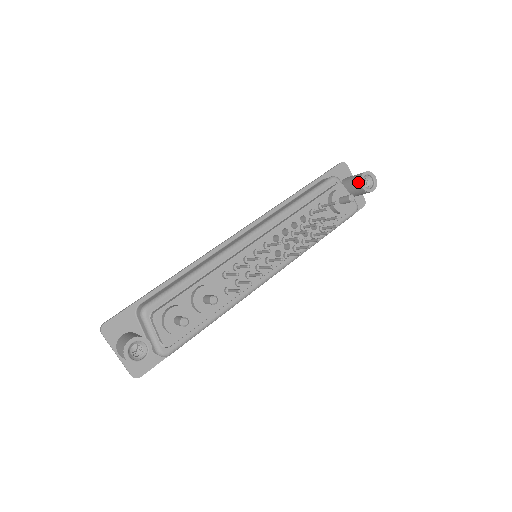
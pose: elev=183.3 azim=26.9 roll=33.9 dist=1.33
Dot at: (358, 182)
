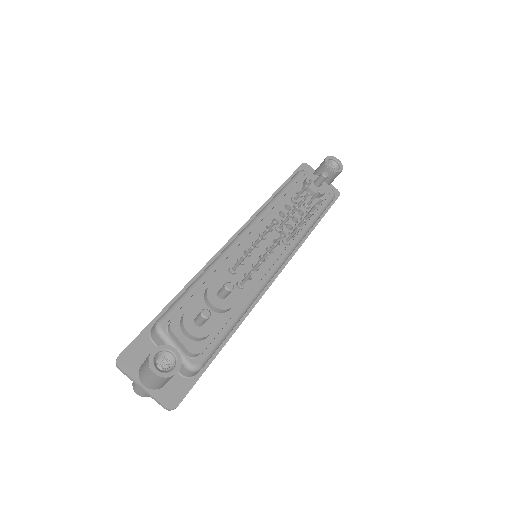
Dot at: (325, 167)
